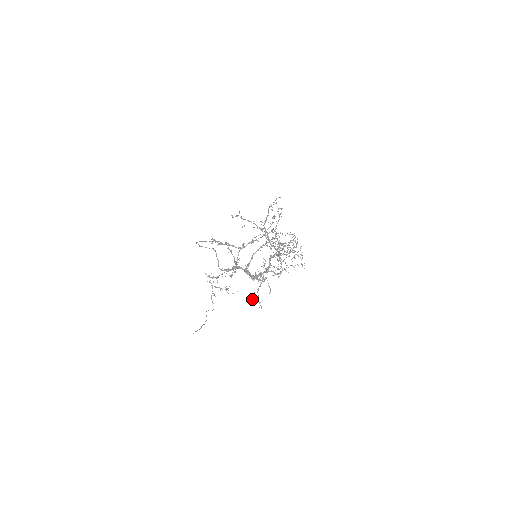
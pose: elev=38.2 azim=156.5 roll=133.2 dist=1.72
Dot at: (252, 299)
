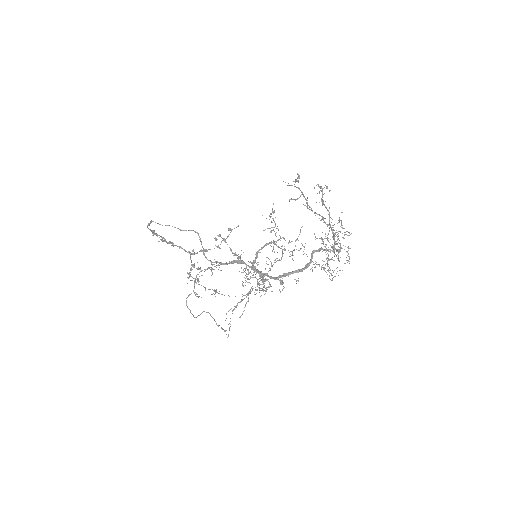
Dot at: occluded
